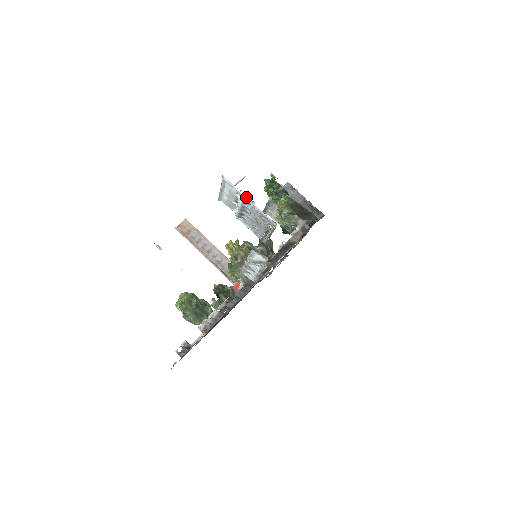
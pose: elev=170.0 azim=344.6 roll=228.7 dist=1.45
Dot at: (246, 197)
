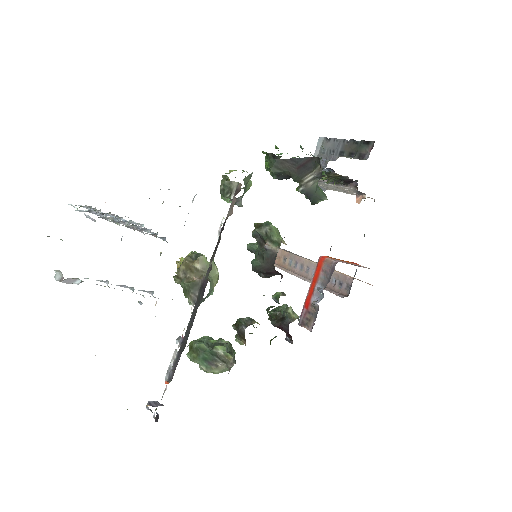
Dot at: (81, 210)
